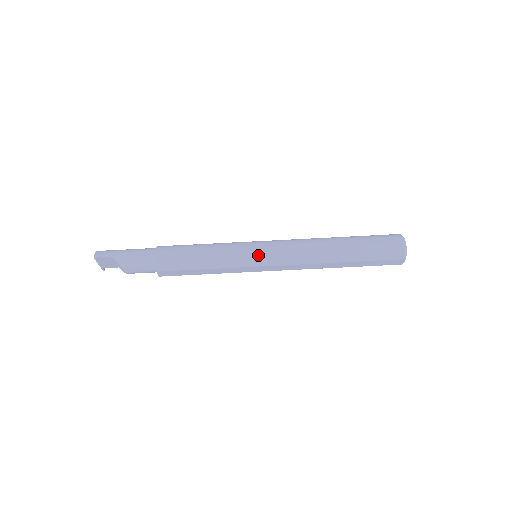
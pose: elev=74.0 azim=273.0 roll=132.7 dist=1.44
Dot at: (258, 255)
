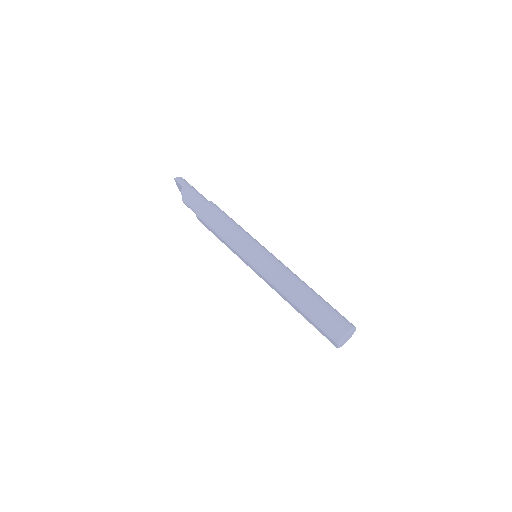
Dot at: (252, 255)
